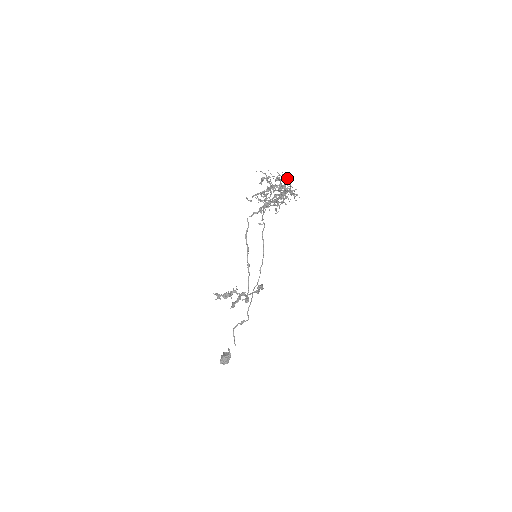
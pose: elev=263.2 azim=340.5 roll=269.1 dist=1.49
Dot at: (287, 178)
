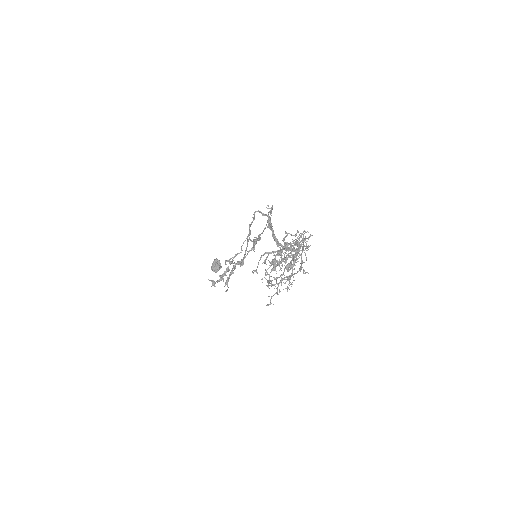
Dot at: occluded
